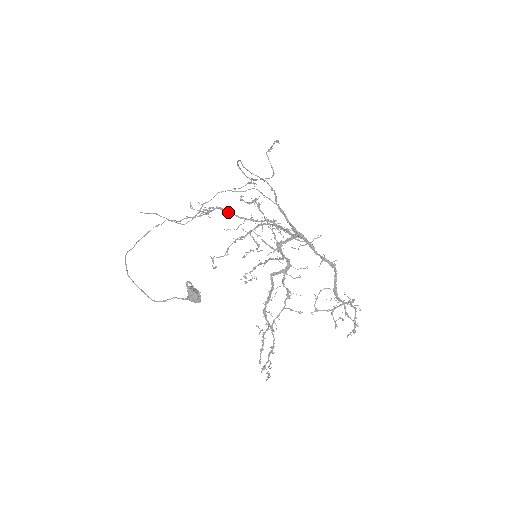
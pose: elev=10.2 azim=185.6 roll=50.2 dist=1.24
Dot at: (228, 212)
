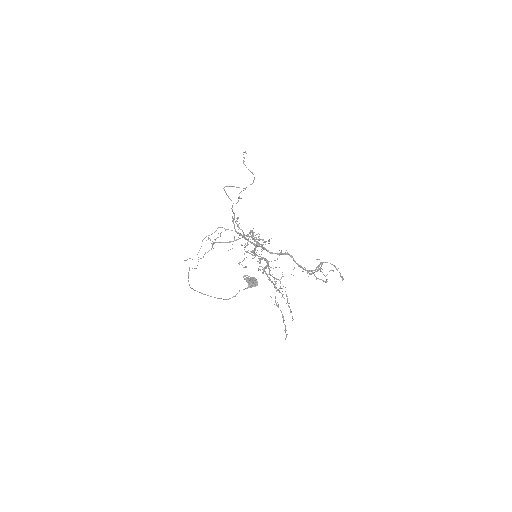
Dot at: occluded
